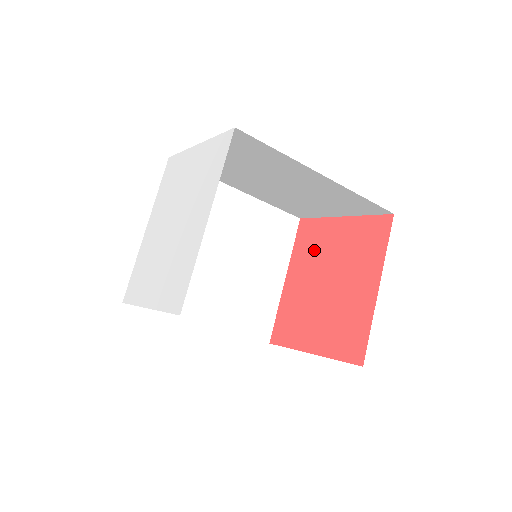
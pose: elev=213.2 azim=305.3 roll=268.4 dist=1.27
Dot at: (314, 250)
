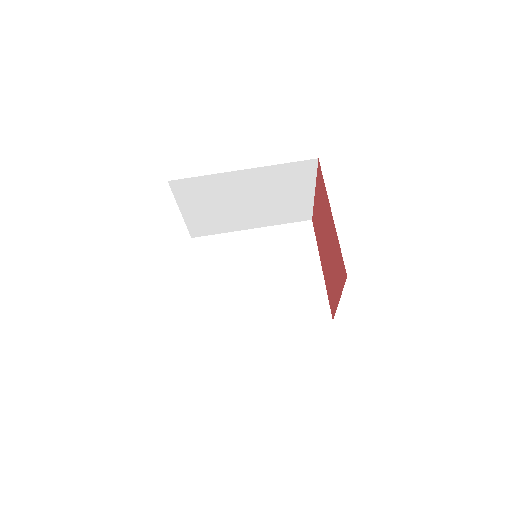
Dot at: (329, 279)
